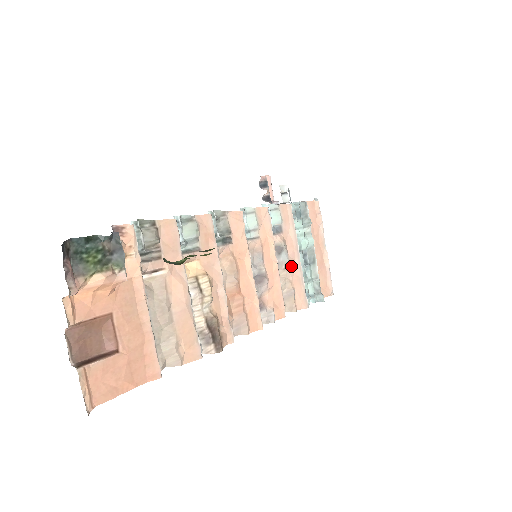
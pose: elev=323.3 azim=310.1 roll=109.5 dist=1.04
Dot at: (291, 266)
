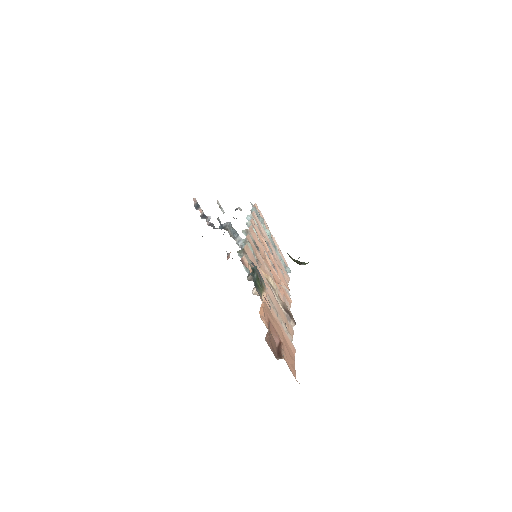
Dot at: (273, 254)
